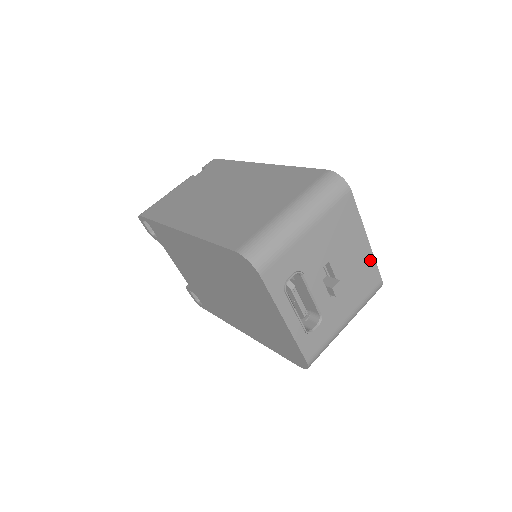
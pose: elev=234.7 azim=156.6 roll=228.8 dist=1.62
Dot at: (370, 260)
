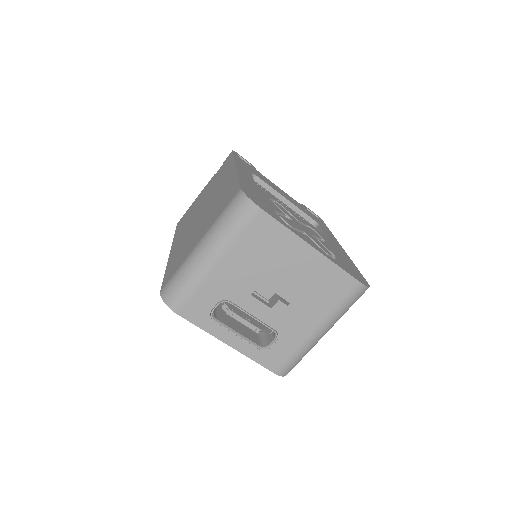
Dot at: (328, 267)
